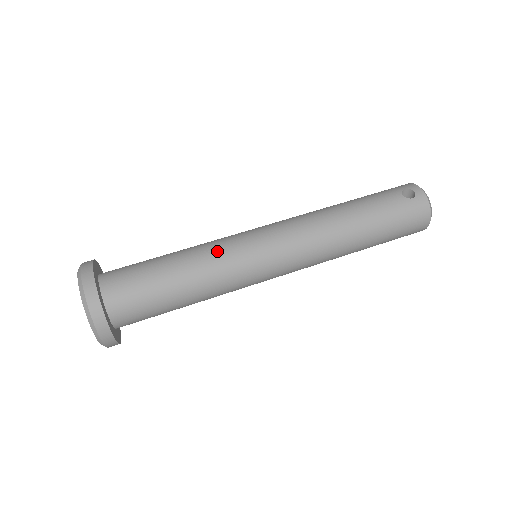
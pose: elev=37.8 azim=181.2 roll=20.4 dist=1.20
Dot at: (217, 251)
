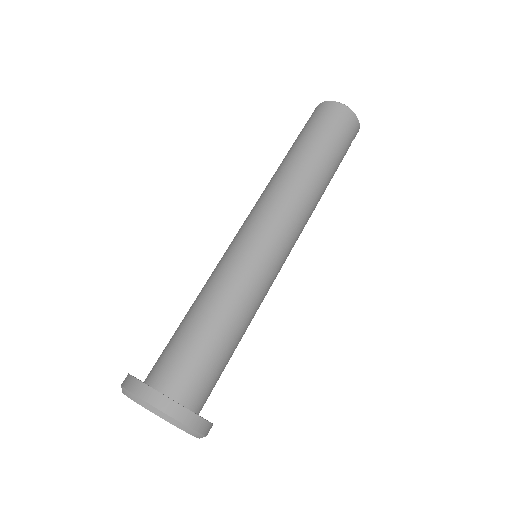
Dot at: occluded
